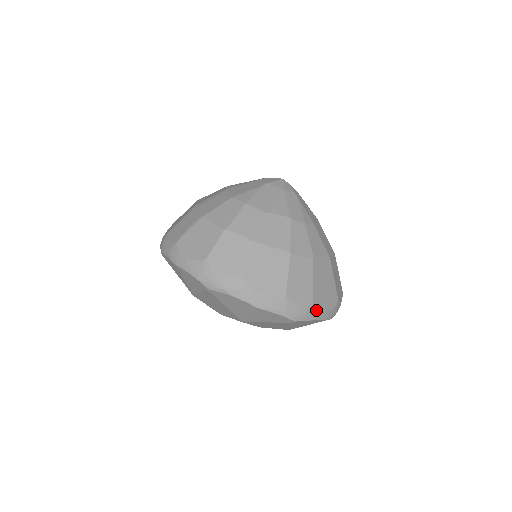
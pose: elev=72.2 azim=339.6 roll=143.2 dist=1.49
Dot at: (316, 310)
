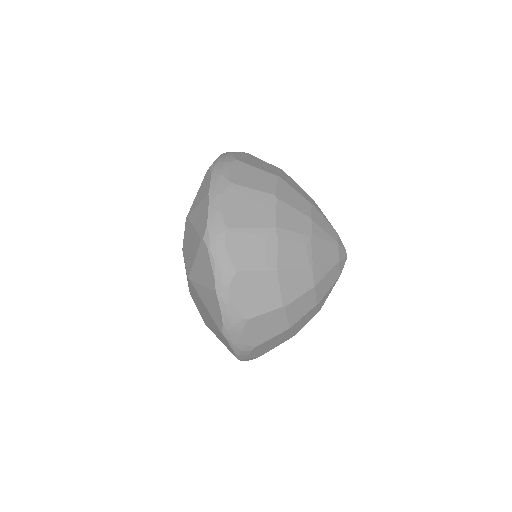
Dot at: occluded
